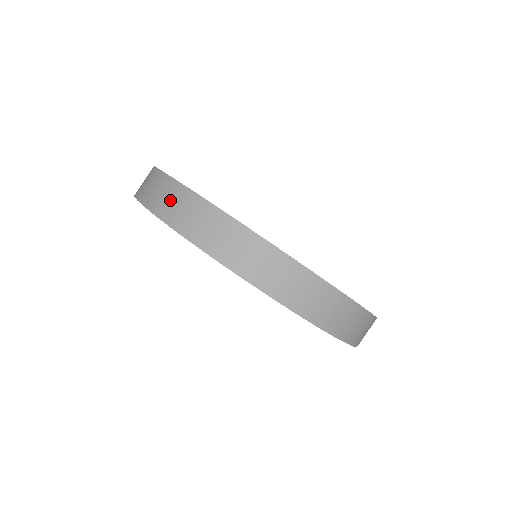
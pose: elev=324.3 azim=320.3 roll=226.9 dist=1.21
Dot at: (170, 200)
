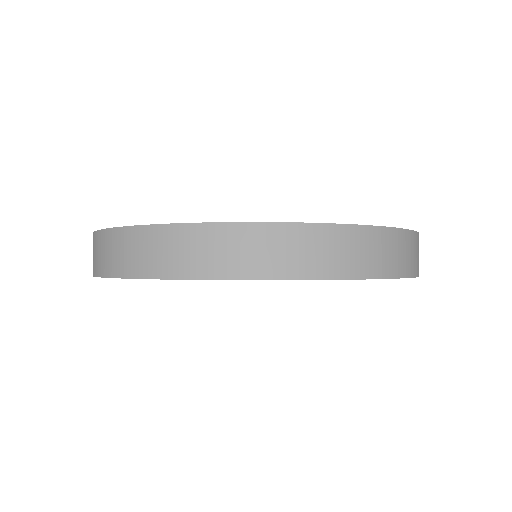
Dot at: (238, 250)
